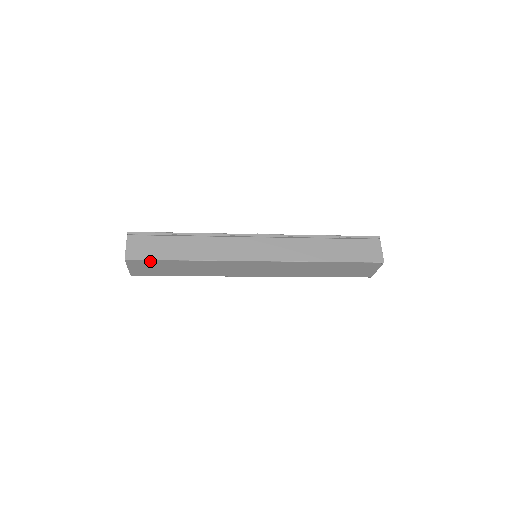
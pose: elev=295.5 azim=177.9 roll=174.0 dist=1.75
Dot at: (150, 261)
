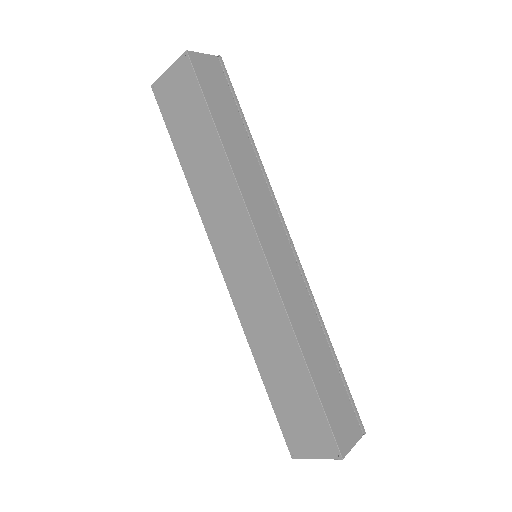
Dot at: (198, 89)
